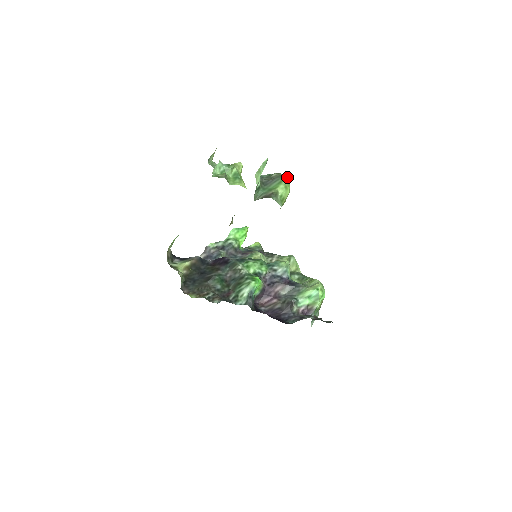
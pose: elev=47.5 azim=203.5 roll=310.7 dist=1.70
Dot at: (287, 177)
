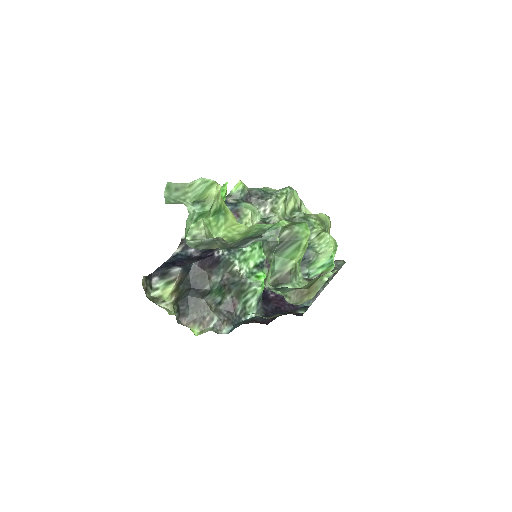
Dot at: (306, 234)
